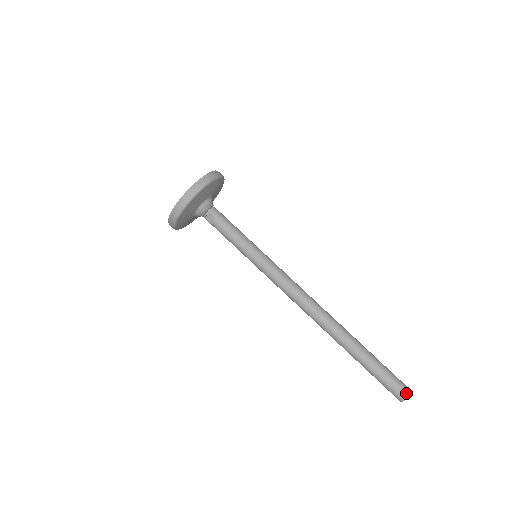
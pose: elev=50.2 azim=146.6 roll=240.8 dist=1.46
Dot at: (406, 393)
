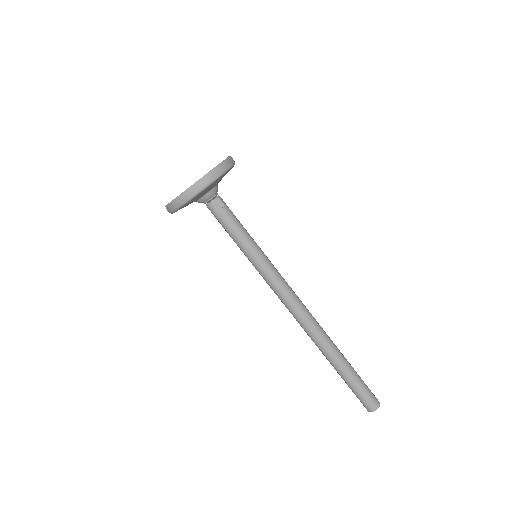
Dot at: (378, 401)
